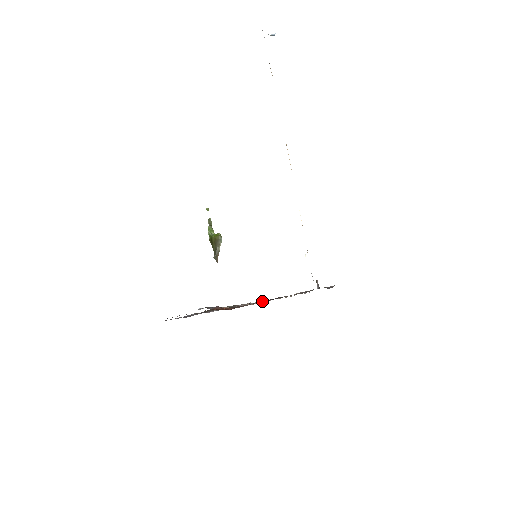
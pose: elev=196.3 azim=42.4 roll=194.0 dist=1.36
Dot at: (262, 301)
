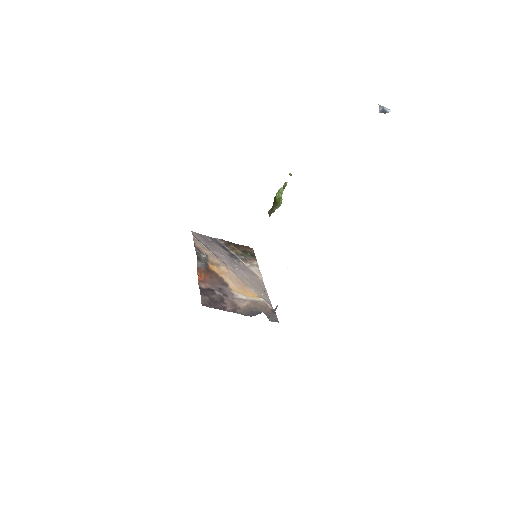
Dot at: (209, 298)
